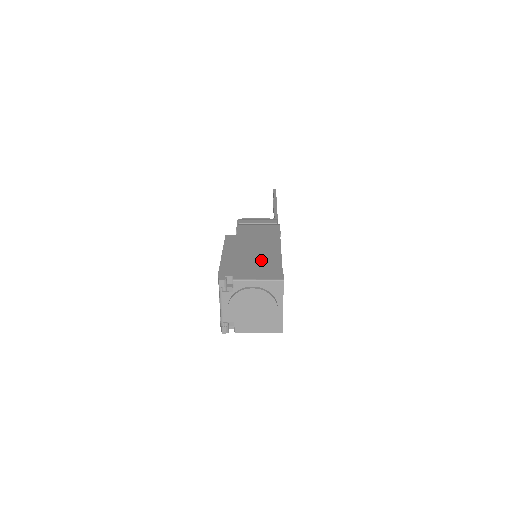
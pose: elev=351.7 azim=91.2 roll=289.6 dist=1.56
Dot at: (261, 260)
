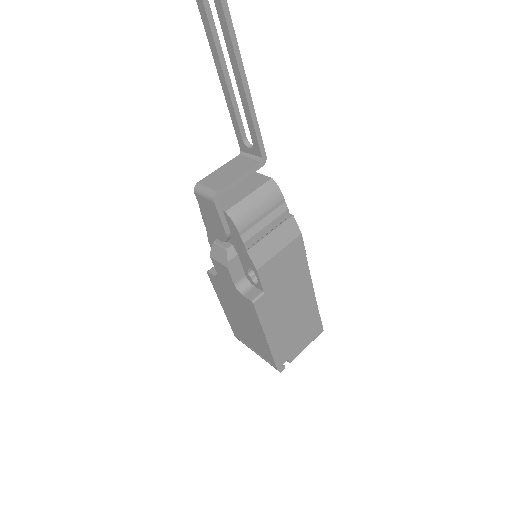
Dot at: (302, 320)
